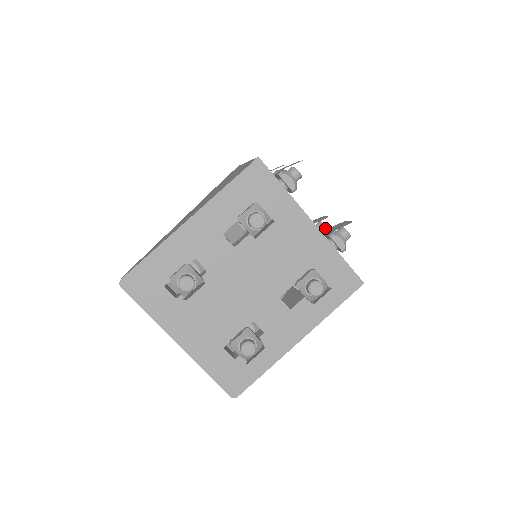
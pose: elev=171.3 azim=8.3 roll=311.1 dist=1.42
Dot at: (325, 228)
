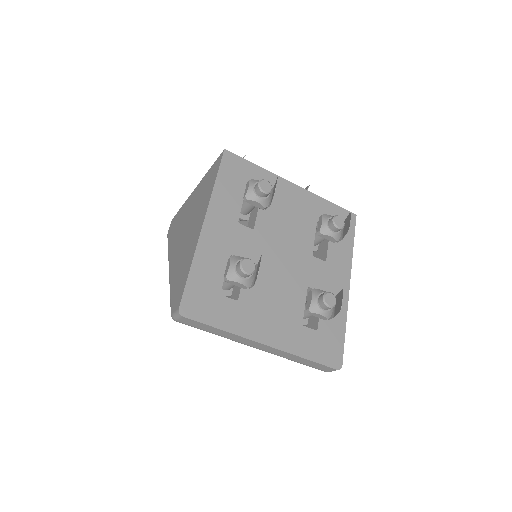
Dot at: occluded
